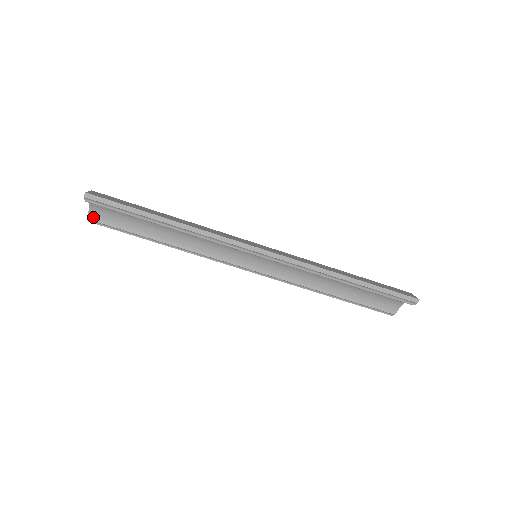
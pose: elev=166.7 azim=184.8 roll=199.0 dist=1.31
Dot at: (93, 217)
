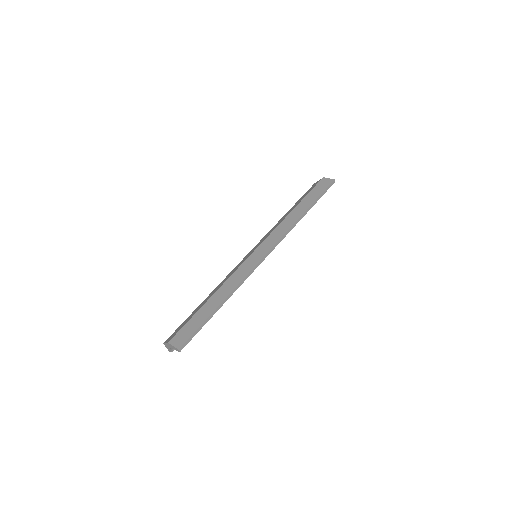
Dot at: occluded
